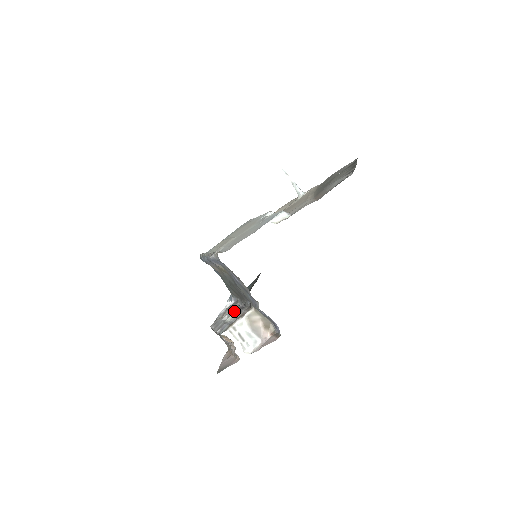
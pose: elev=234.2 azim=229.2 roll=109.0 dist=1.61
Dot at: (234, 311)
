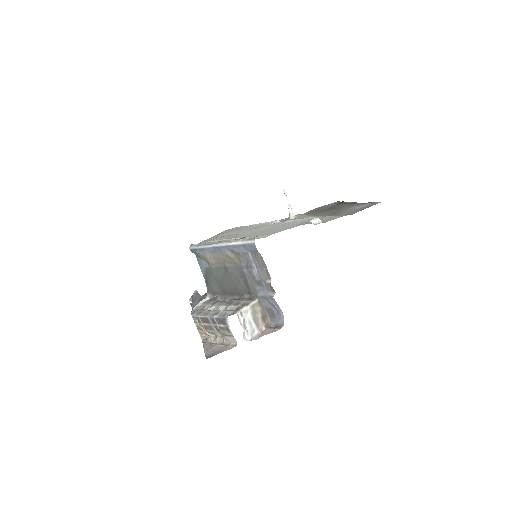
Dot at: (223, 303)
